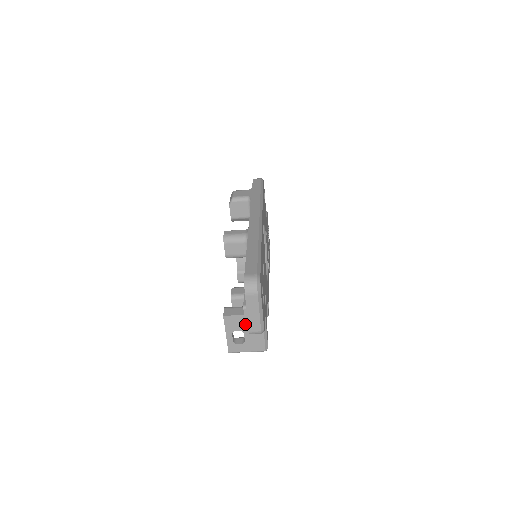
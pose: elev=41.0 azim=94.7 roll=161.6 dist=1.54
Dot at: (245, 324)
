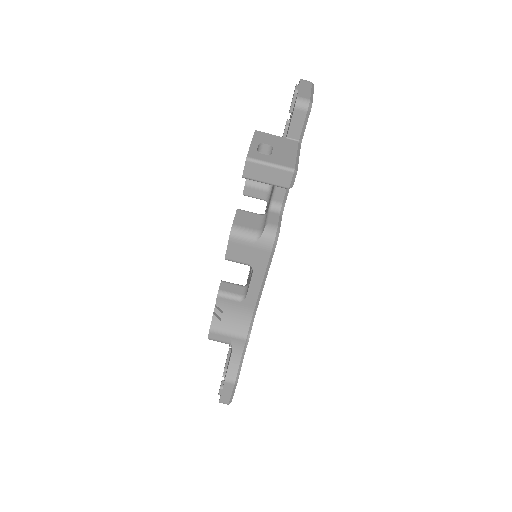
Dot at: (277, 142)
